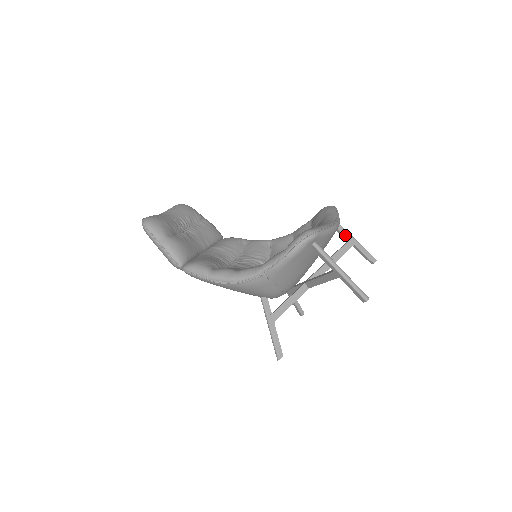
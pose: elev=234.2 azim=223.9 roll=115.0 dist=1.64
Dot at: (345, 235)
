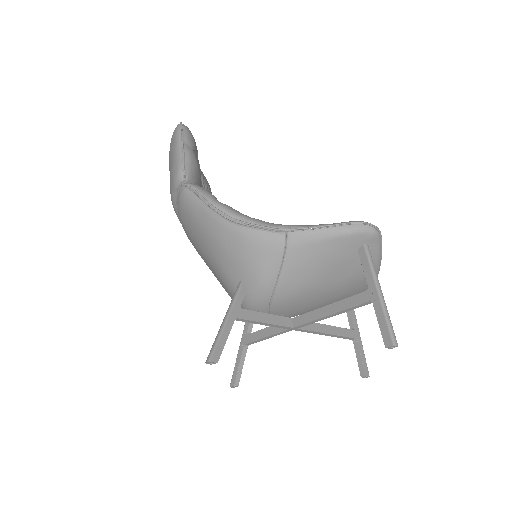
Dot at: (354, 322)
